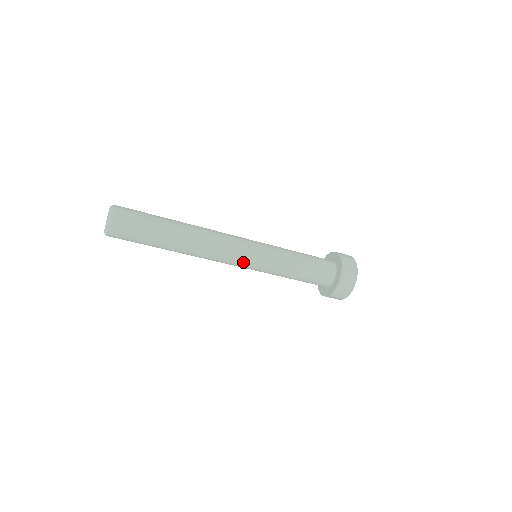
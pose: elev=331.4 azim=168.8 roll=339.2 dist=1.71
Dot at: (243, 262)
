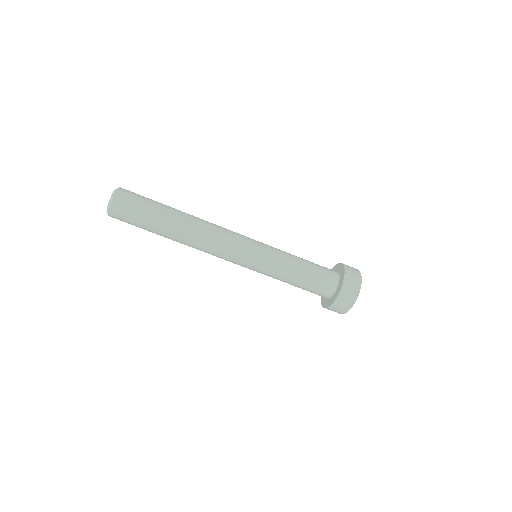
Dot at: occluded
